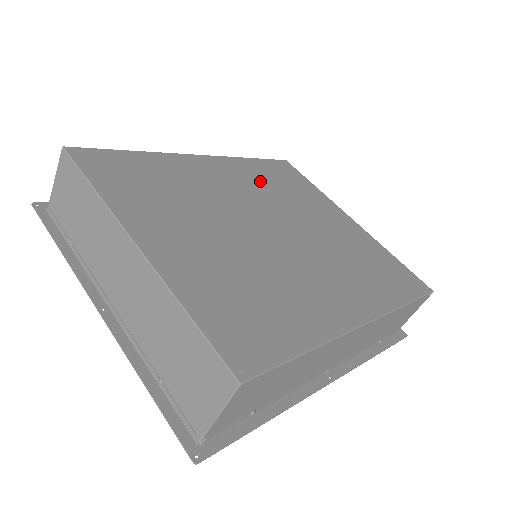
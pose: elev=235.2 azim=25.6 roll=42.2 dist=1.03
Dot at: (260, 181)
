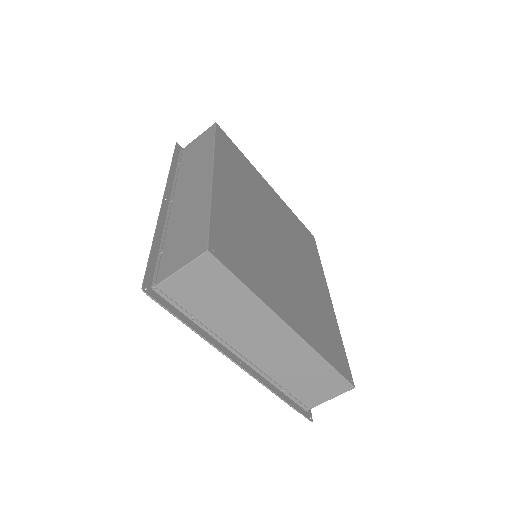
Dot at: (239, 179)
